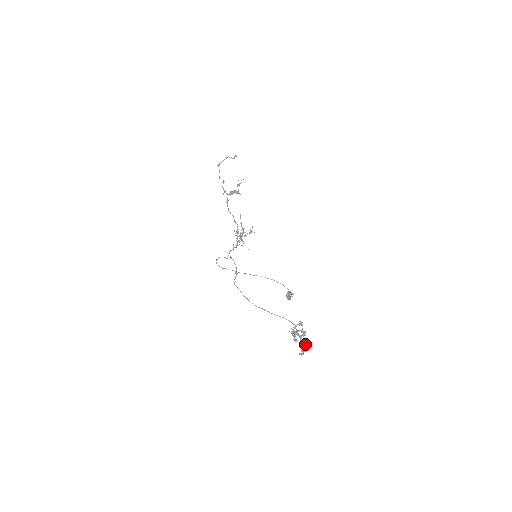
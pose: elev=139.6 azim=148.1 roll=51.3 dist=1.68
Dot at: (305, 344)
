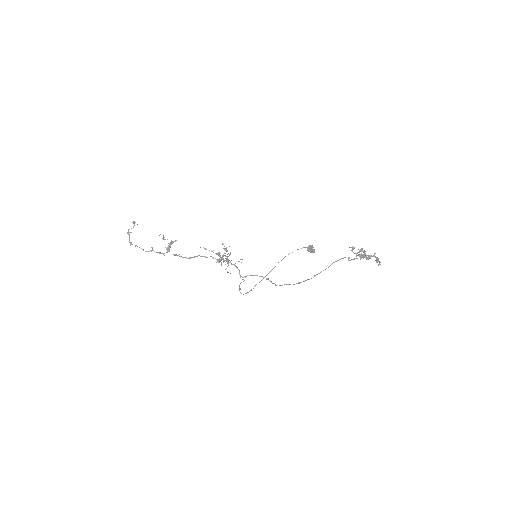
Dot at: (373, 255)
